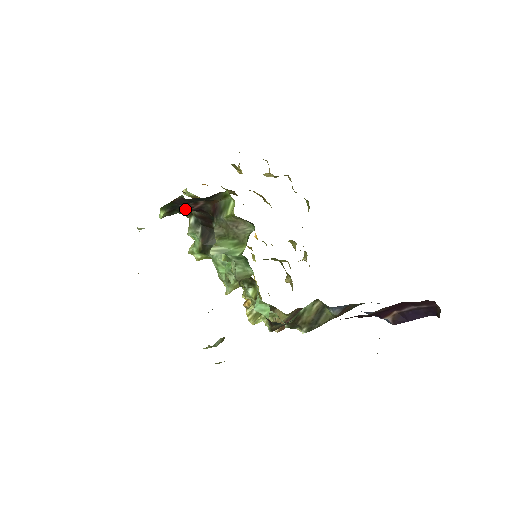
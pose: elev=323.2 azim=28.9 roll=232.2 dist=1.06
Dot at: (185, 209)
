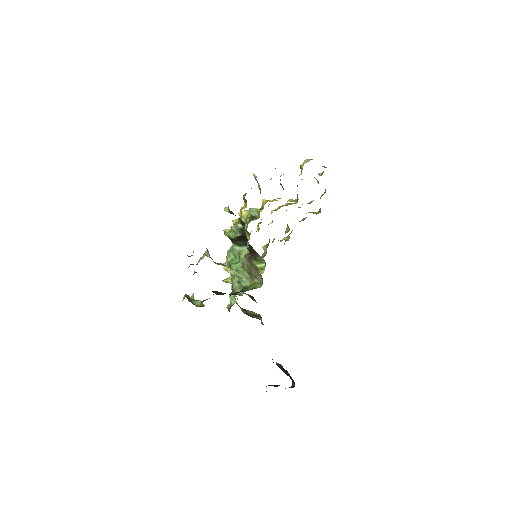
Dot at: occluded
